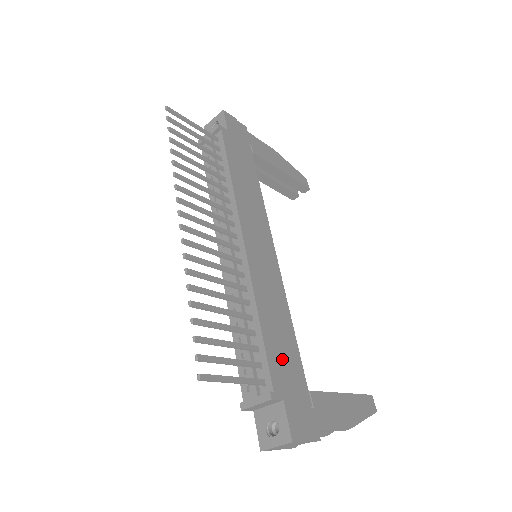
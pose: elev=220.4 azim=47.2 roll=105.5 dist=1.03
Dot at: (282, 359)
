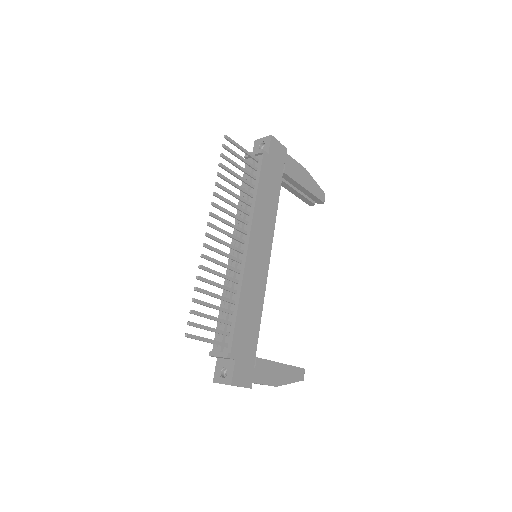
Dot at: (245, 334)
